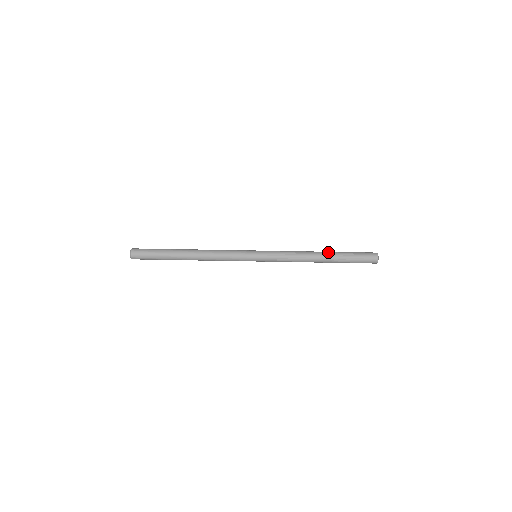
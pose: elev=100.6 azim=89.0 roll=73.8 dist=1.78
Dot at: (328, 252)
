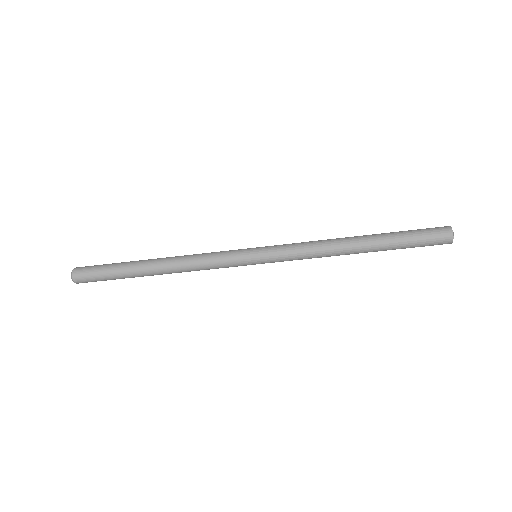
Dot at: (368, 236)
